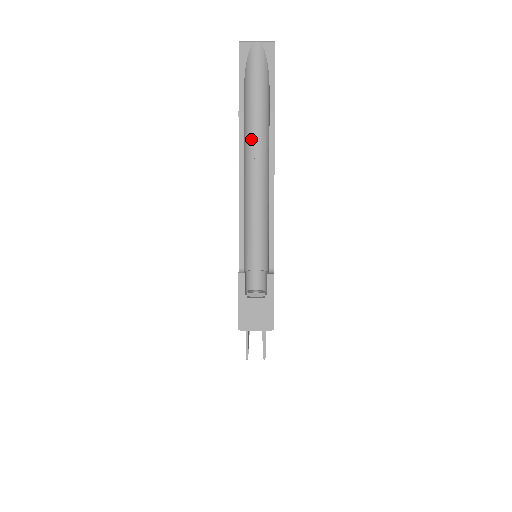
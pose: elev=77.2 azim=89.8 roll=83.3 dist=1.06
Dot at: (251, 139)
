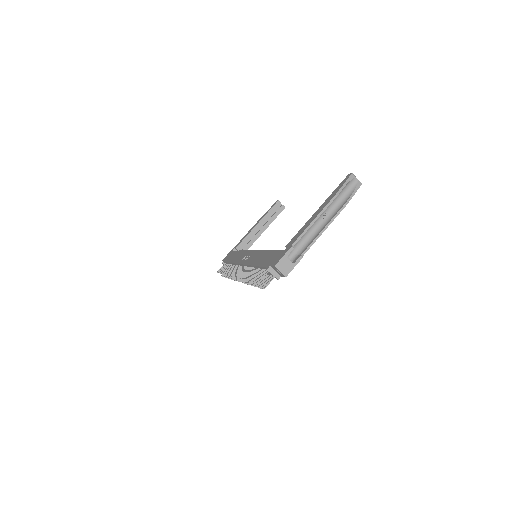
Dot at: (330, 206)
